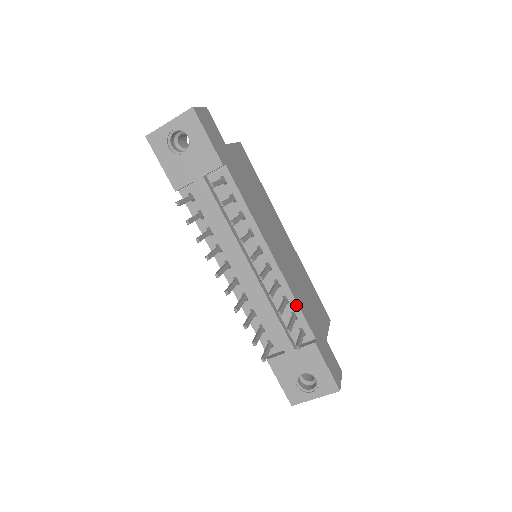
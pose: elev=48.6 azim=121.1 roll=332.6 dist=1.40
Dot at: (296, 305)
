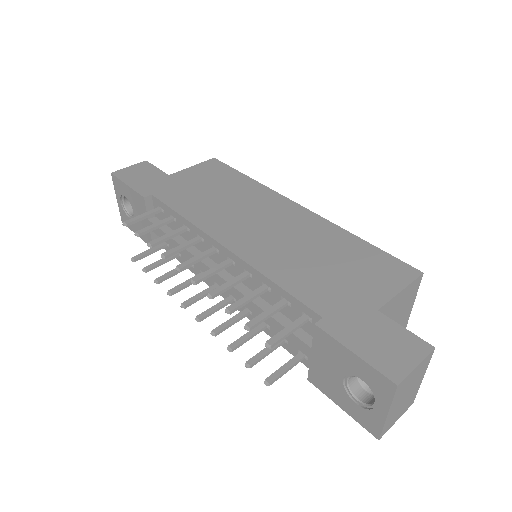
Dot at: (276, 286)
